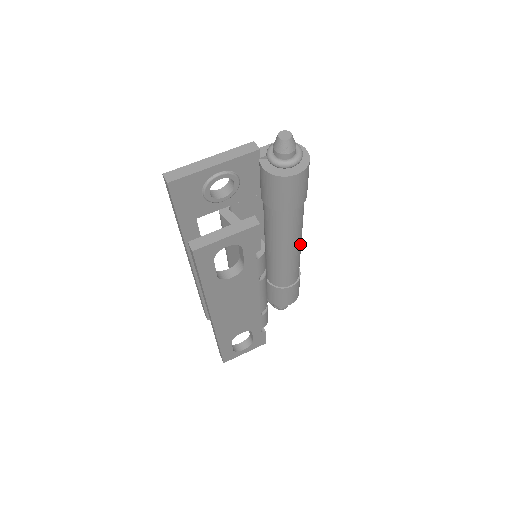
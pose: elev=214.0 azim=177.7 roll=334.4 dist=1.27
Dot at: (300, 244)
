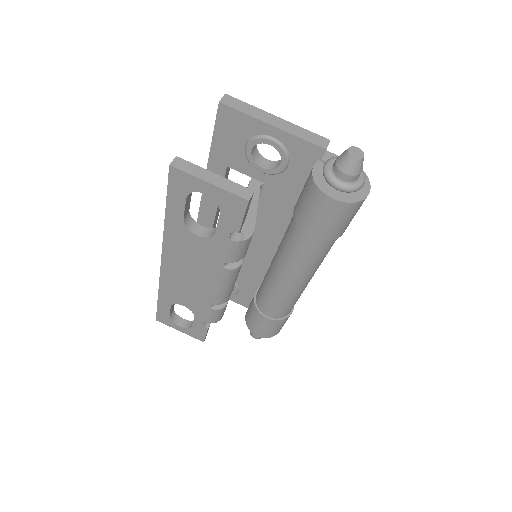
Dot at: (302, 284)
